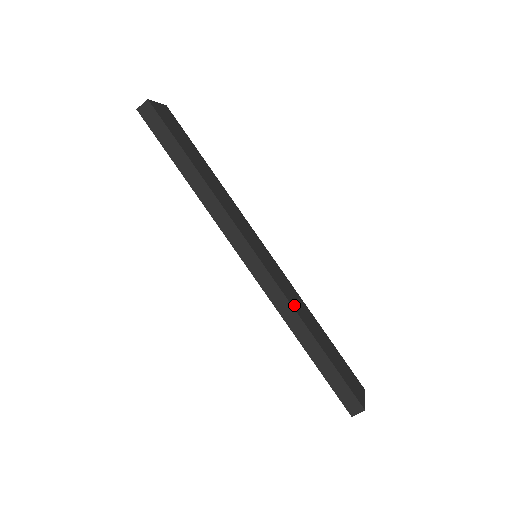
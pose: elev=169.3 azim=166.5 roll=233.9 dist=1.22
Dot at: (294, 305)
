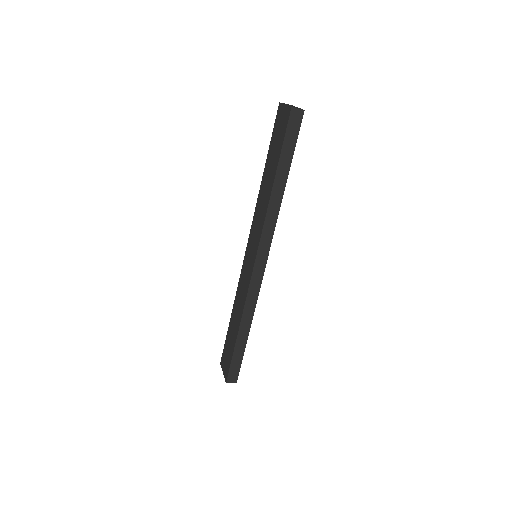
Dot at: occluded
